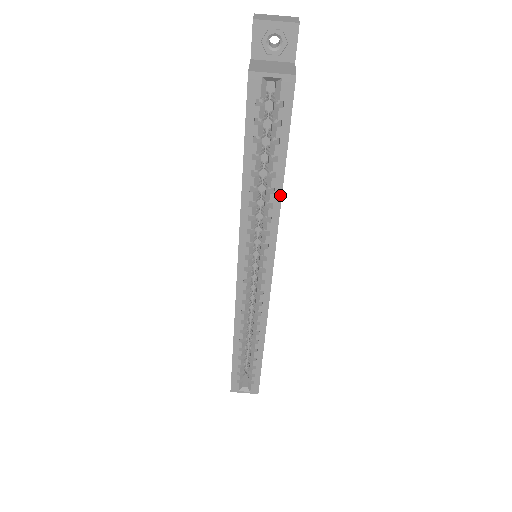
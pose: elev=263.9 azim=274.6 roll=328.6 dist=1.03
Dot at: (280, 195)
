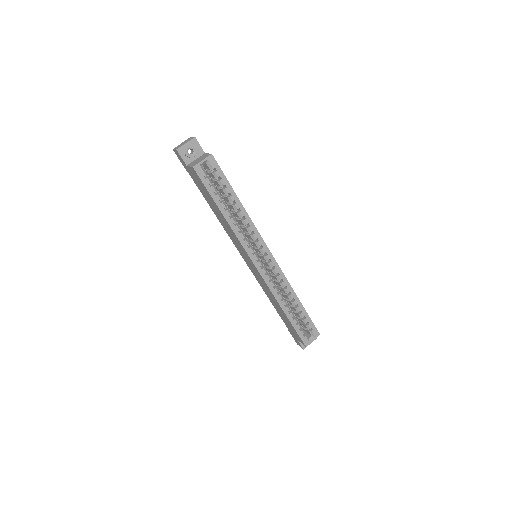
Dot at: (244, 209)
